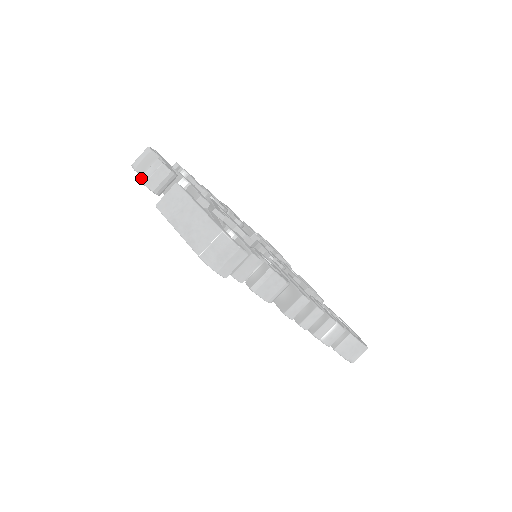
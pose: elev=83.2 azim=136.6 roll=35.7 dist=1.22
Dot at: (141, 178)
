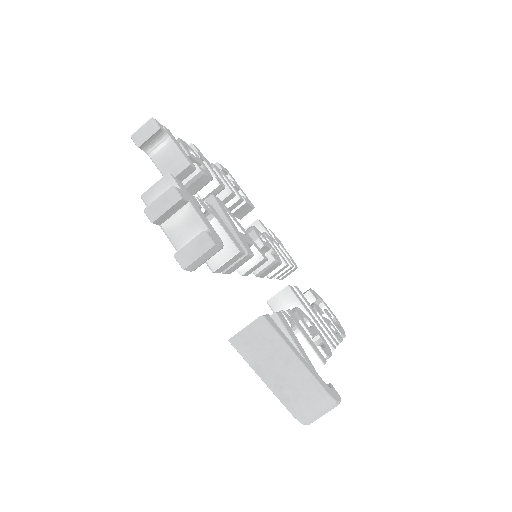
Dot at: (177, 256)
